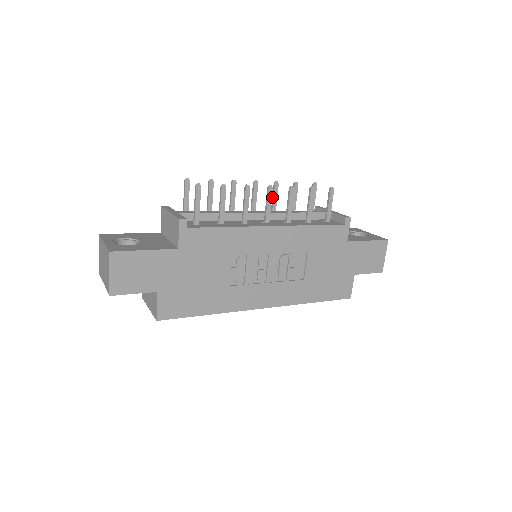
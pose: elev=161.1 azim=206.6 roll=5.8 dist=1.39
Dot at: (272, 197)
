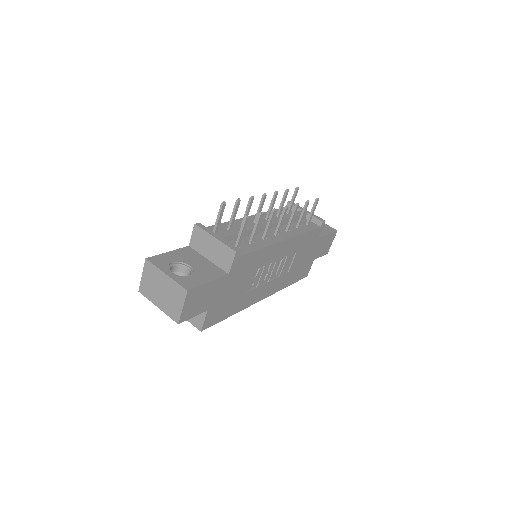
Dot at: (270, 204)
